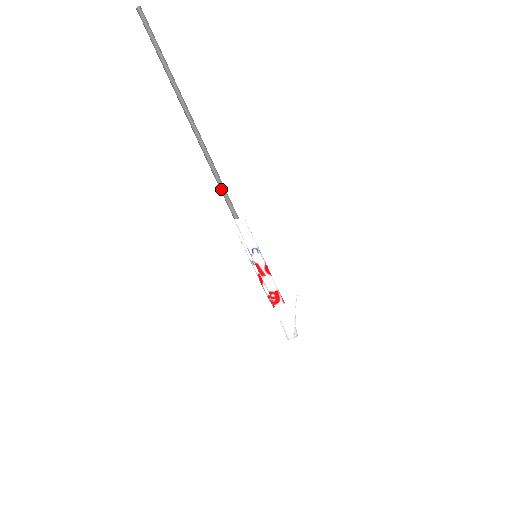
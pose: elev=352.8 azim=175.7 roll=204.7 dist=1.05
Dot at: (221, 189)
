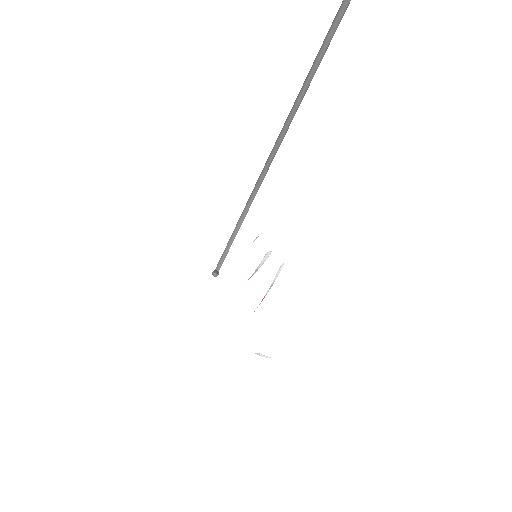
Dot at: (268, 163)
